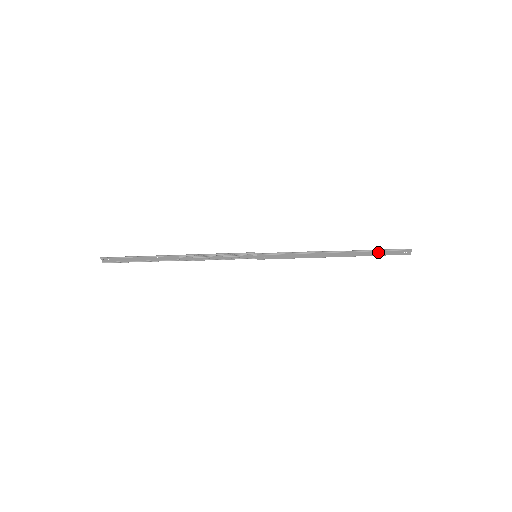
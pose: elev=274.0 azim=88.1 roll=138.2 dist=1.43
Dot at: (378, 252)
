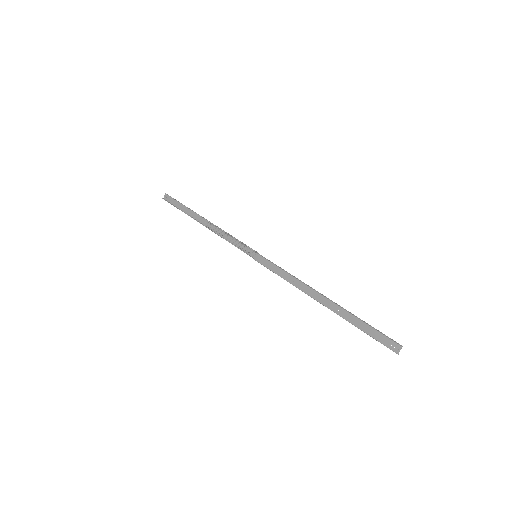
Dot at: (363, 324)
